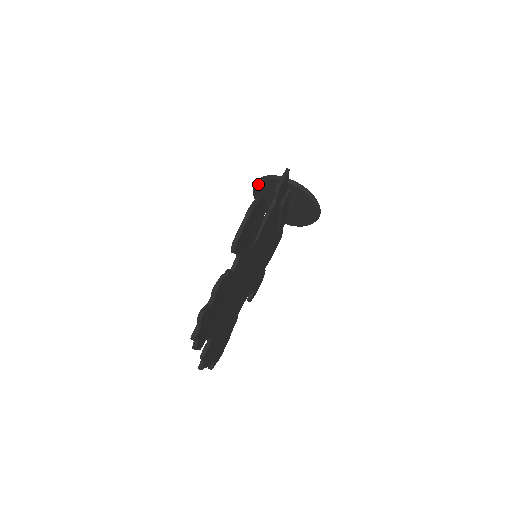
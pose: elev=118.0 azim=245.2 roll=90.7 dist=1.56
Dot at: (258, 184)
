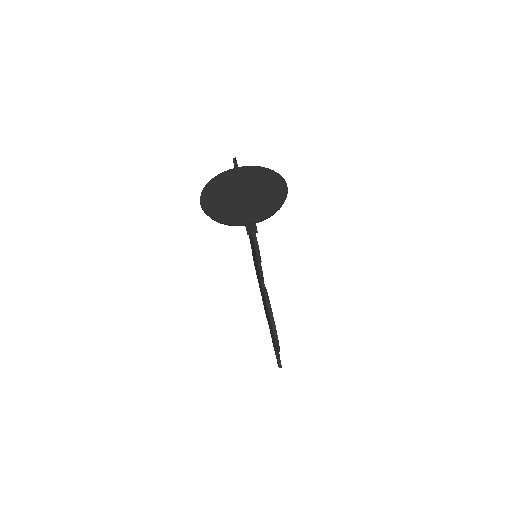
Dot at: occluded
